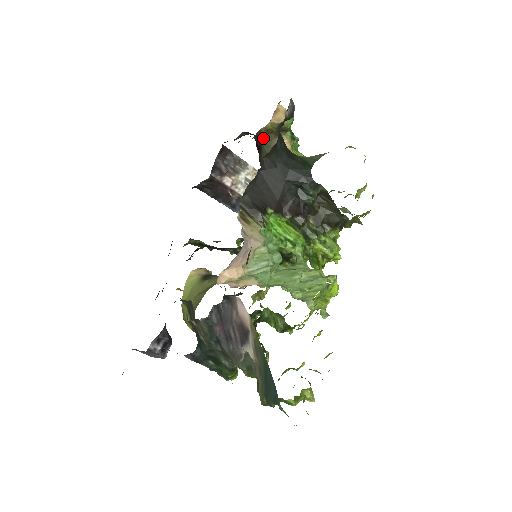
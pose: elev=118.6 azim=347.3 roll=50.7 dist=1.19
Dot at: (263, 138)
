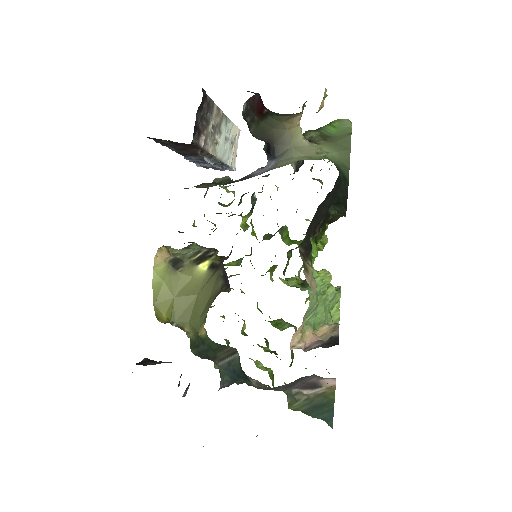
Dot at: occluded
